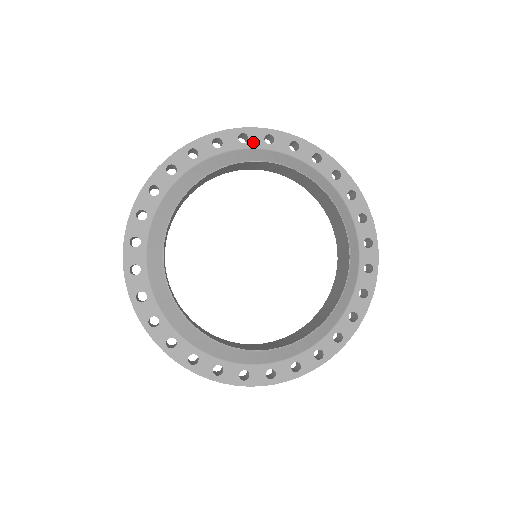
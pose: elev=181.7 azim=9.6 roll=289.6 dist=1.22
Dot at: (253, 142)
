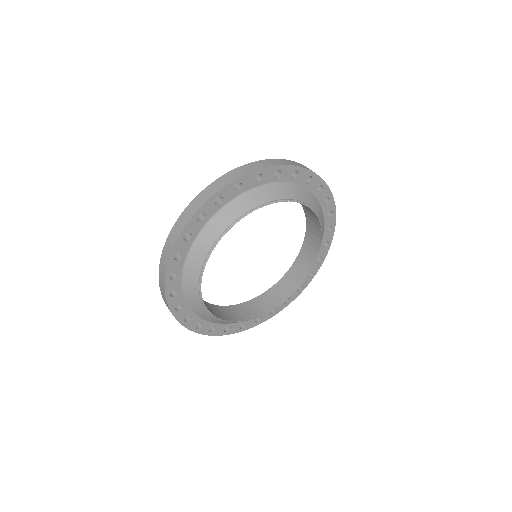
Dot at: (184, 250)
